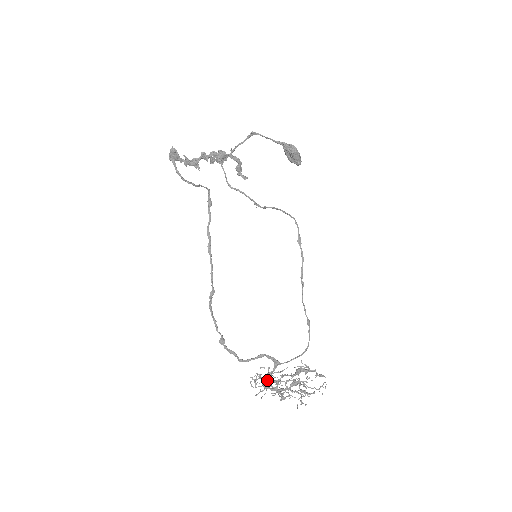
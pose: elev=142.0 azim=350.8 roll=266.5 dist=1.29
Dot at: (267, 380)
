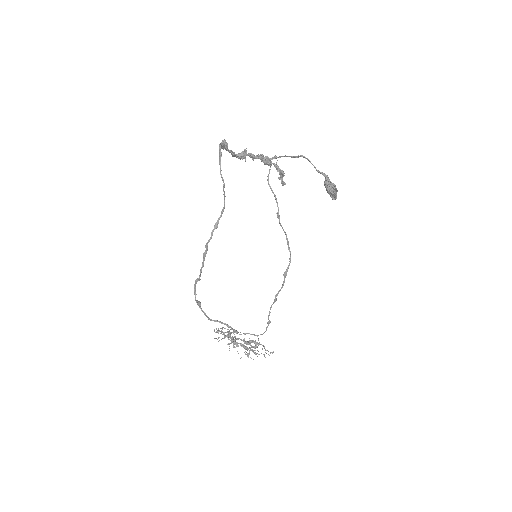
Dot at: (227, 334)
